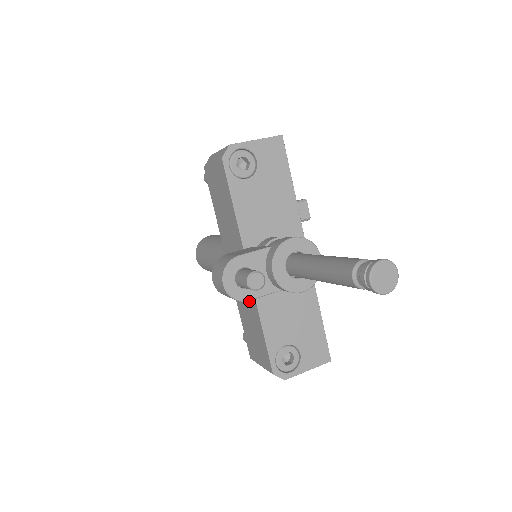
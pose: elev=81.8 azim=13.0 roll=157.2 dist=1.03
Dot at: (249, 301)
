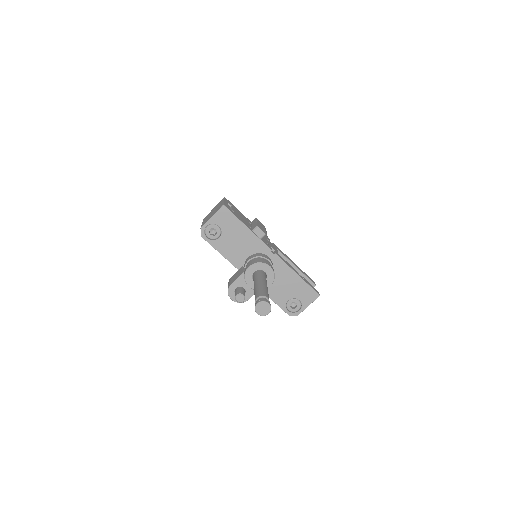
Dot at: occluded
